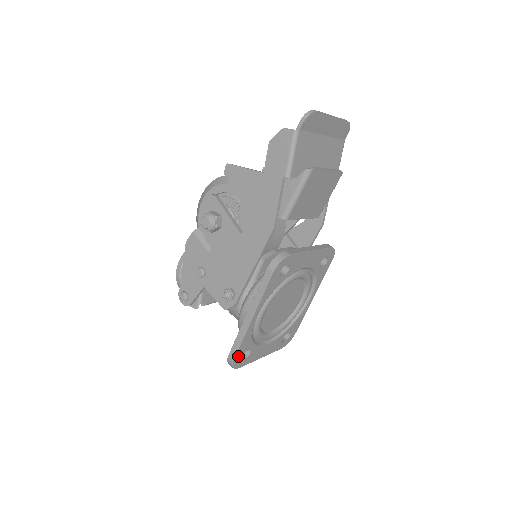
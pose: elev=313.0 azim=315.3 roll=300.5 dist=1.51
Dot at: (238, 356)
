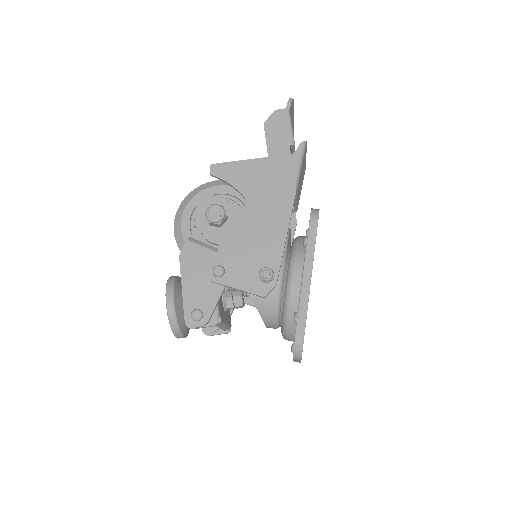
Dot at: occluded
